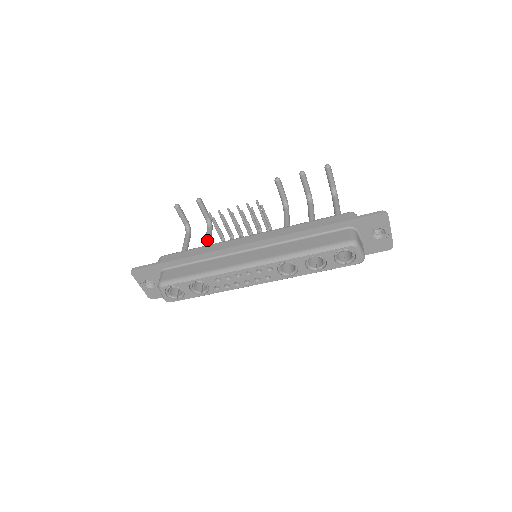
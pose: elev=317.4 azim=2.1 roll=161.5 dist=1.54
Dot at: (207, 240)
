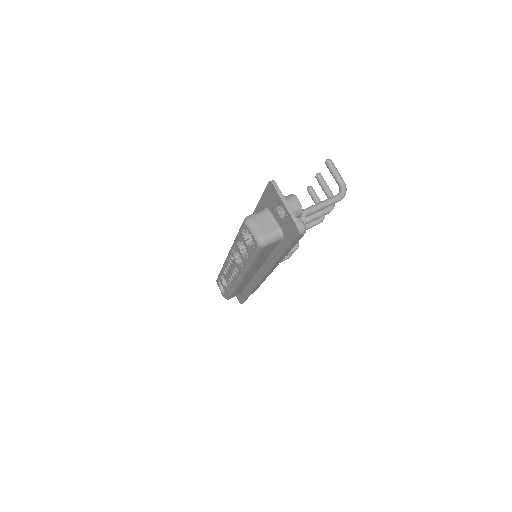
Dot at: occluded
